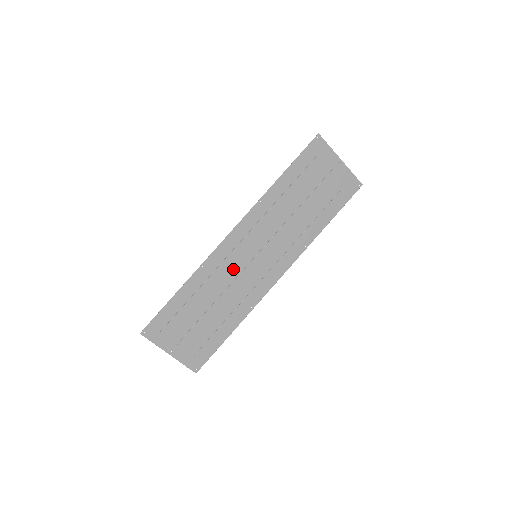
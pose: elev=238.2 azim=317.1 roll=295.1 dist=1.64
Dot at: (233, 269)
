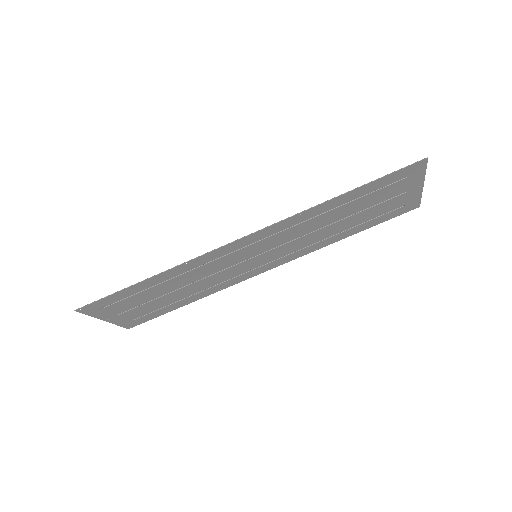
Dot at: (222, 265)
